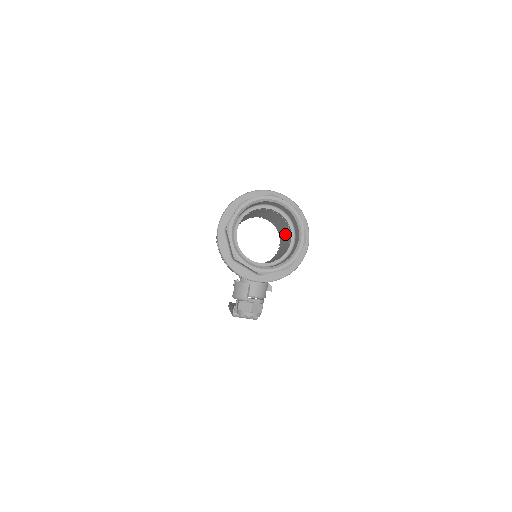
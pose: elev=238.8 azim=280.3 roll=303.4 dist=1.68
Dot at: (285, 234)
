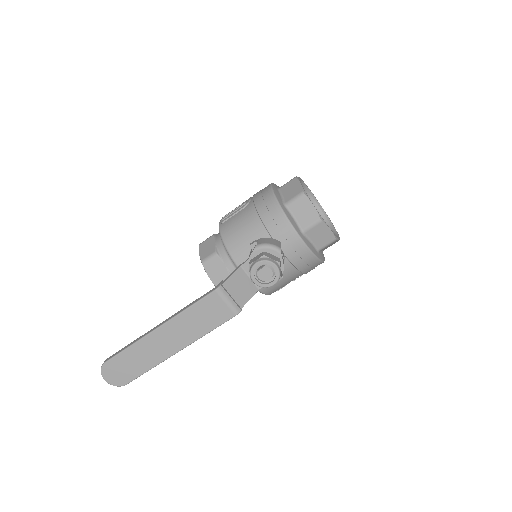
Dot at: occluded
